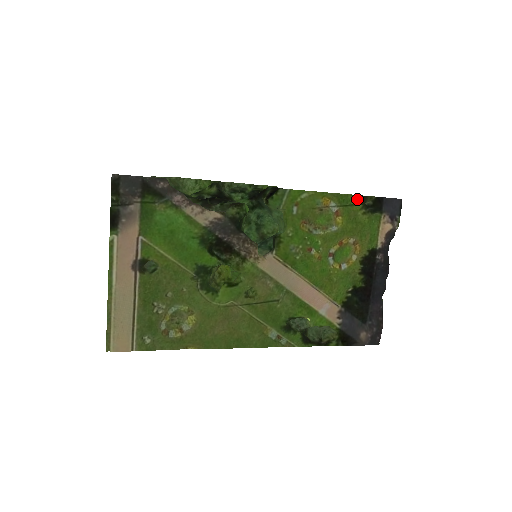
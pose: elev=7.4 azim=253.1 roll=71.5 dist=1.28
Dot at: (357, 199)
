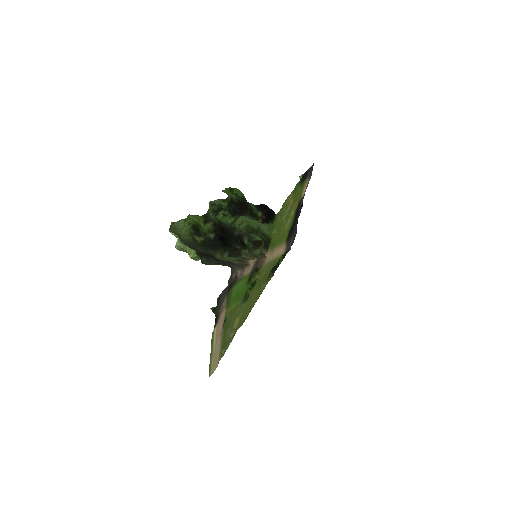
Dot at: (299, 182)
